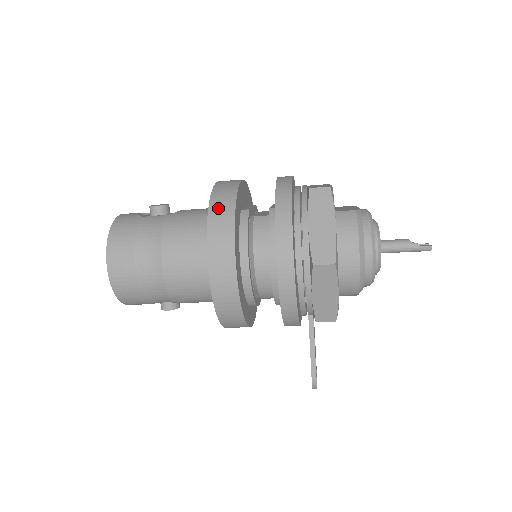
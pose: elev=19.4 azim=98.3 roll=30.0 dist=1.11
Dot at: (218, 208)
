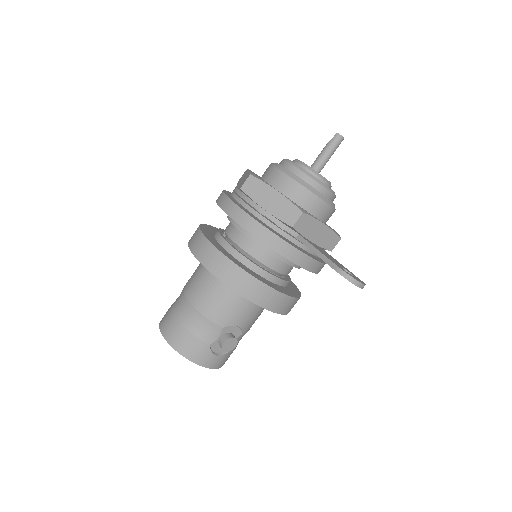
Dot at: occluded
